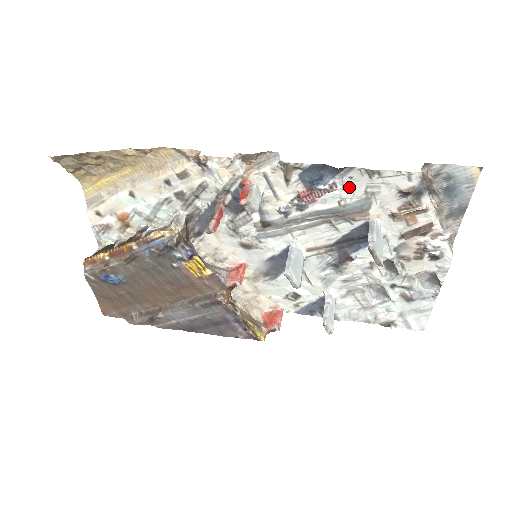
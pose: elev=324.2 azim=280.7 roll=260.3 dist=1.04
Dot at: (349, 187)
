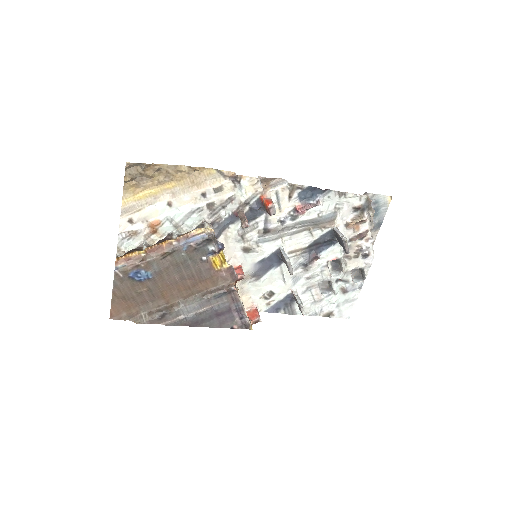
Dot at: (326, 204)
